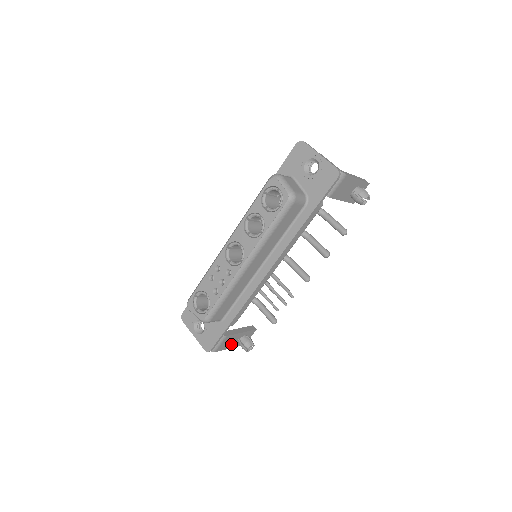
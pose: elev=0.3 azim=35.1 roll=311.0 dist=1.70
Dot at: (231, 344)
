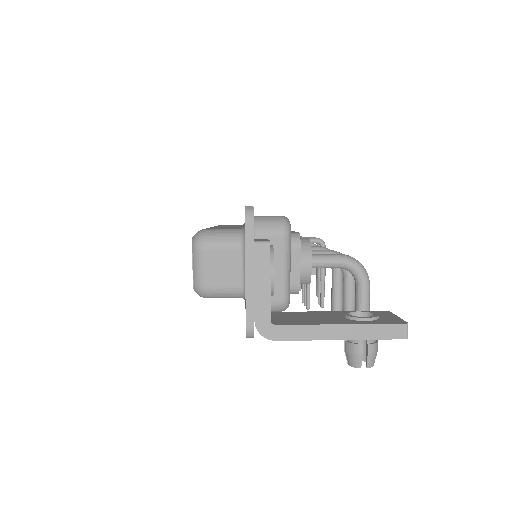
Dot at: occluded
